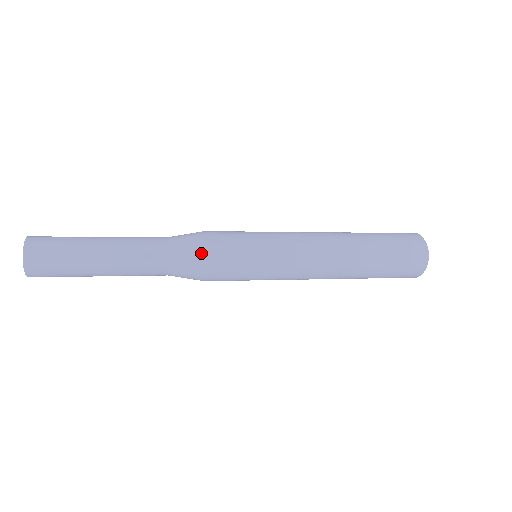
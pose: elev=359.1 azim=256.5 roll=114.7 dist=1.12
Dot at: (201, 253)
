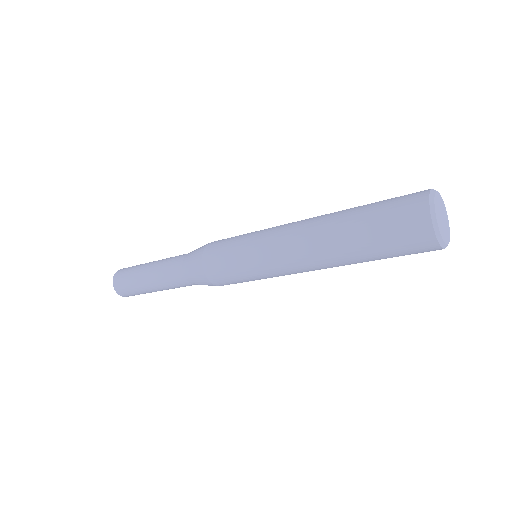
Dot at: (207, 244)
